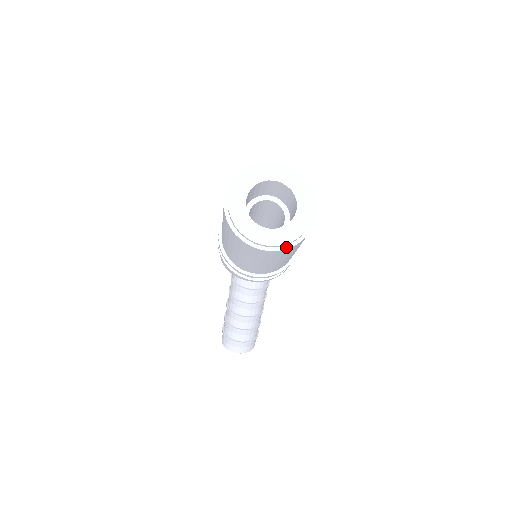
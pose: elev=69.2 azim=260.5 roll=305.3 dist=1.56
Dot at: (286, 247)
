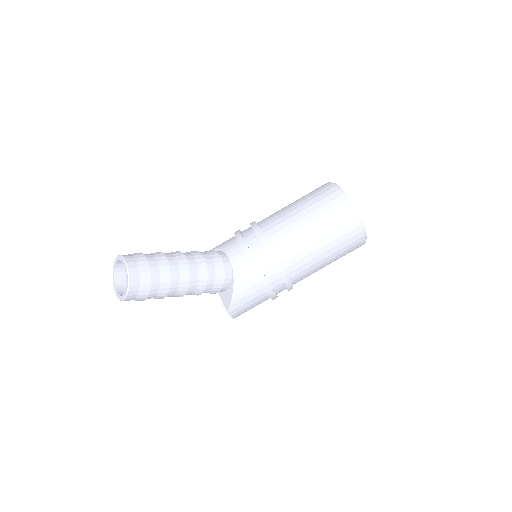
Dot at: (352, 207)
